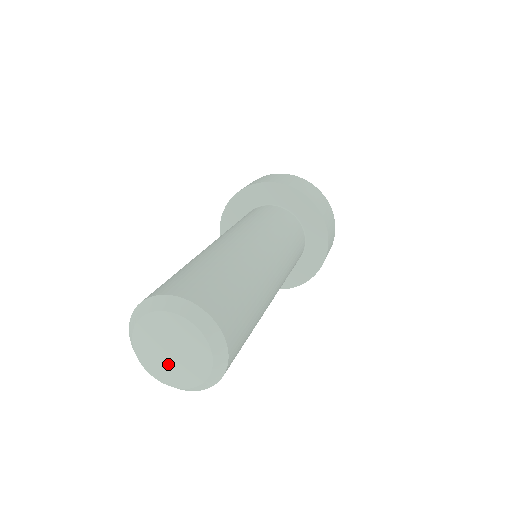
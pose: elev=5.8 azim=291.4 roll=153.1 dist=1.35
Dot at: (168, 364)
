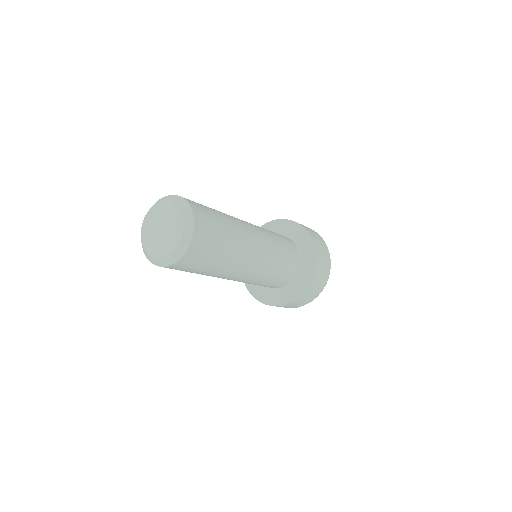
Dot at: (158, 240)
